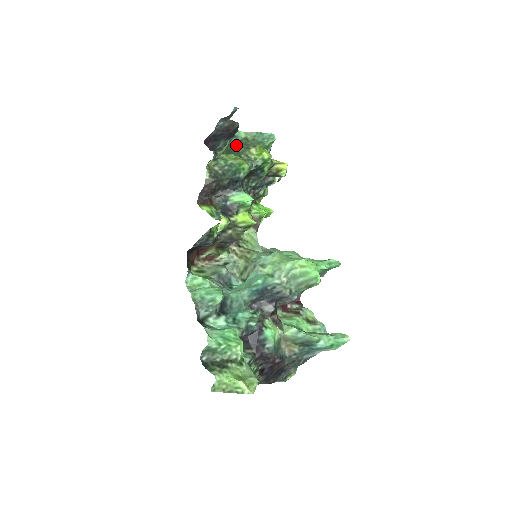
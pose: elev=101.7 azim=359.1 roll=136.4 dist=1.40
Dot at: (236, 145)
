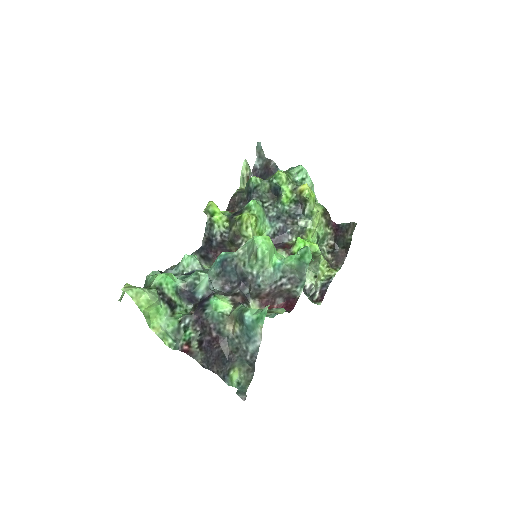
Dot at: occluded
